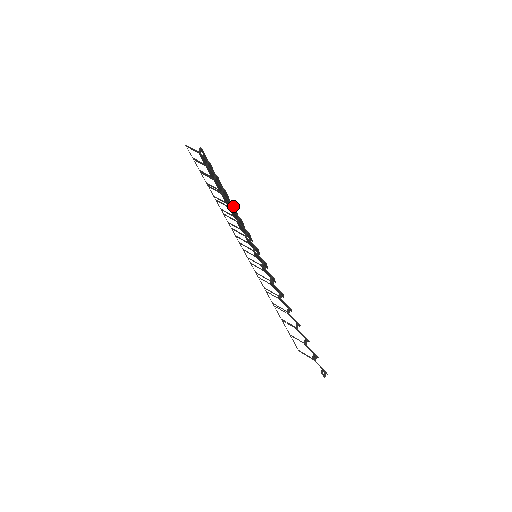
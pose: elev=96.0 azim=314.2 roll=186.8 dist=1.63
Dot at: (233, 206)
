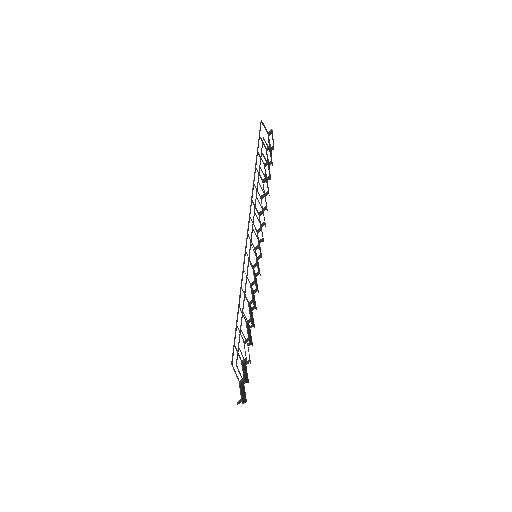
Dot at: occluded
